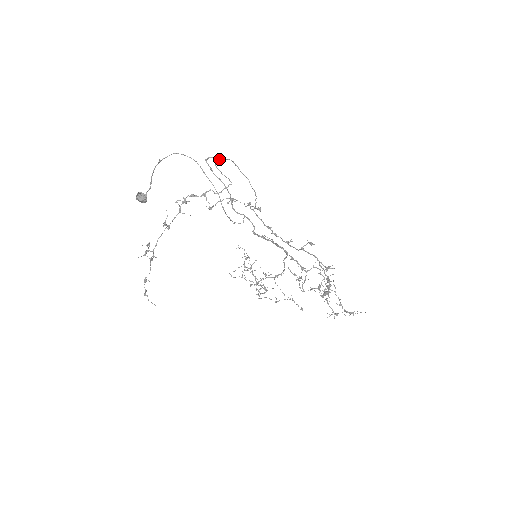
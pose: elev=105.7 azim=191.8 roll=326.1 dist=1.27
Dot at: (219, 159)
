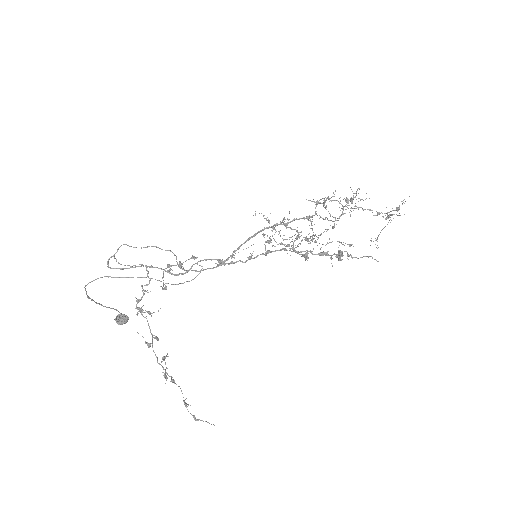
Dot at: (115, 253)
